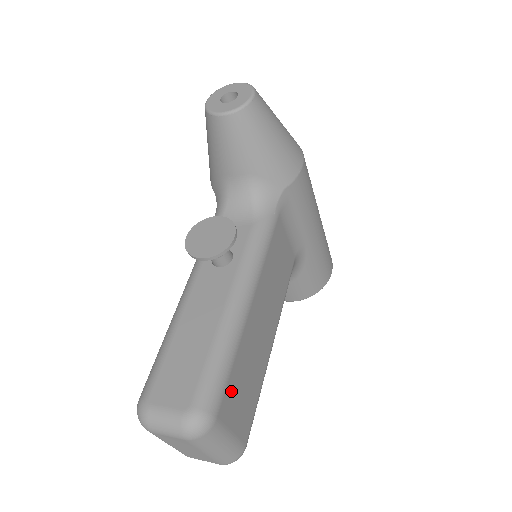
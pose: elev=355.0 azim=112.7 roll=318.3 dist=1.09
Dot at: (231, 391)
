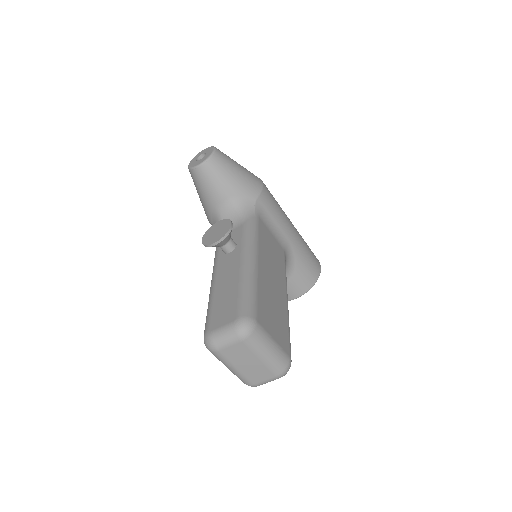
Dot at: (262, 311)
